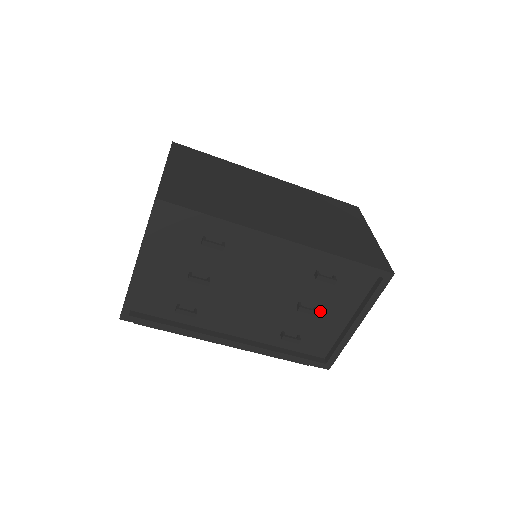
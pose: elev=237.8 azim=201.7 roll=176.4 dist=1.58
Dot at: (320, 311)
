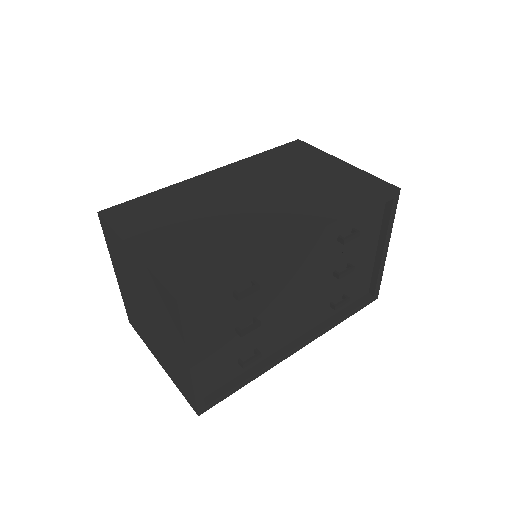
Dot at: (352, 263)
